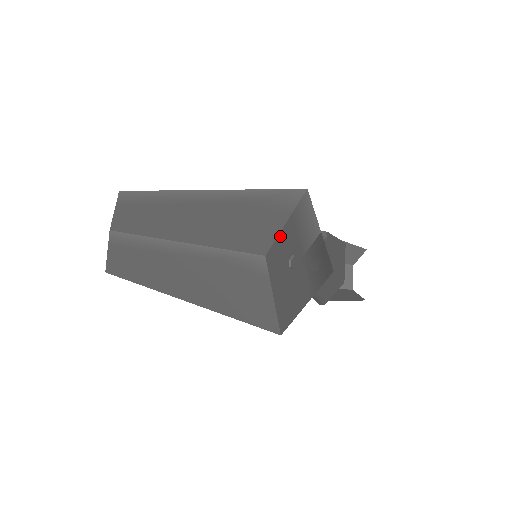
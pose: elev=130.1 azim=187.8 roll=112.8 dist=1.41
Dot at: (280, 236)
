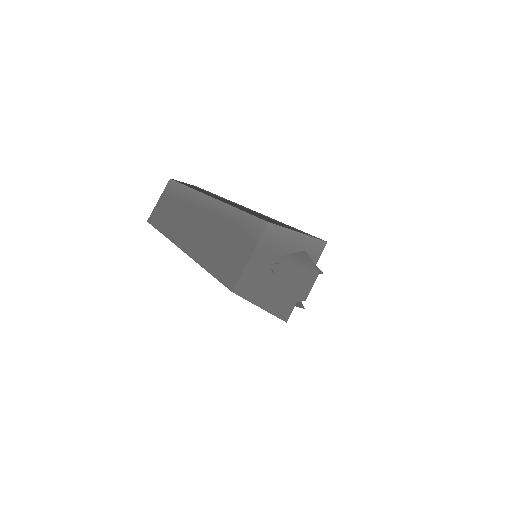
Dot at: (248, 266)
